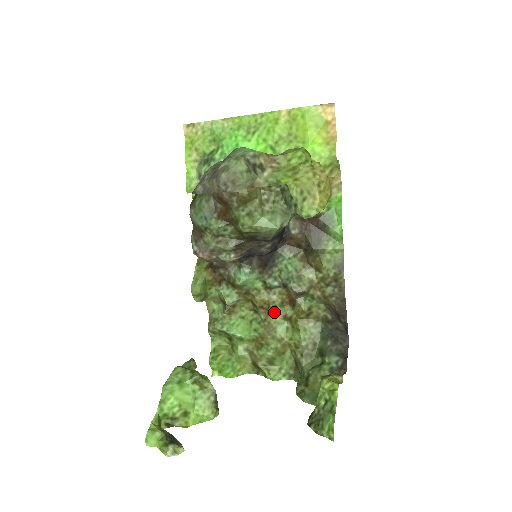
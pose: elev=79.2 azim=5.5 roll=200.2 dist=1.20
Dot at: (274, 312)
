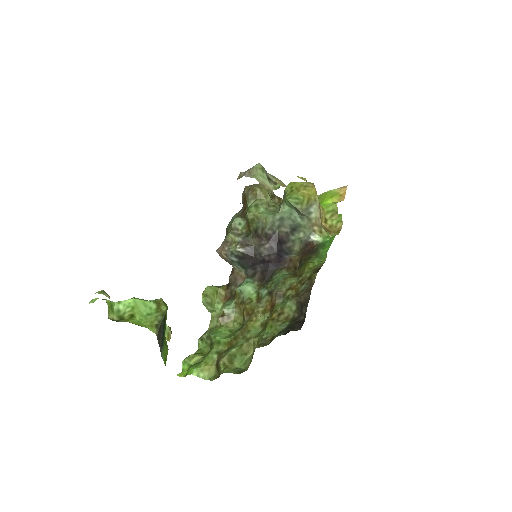
Dot at: (255, 318)
